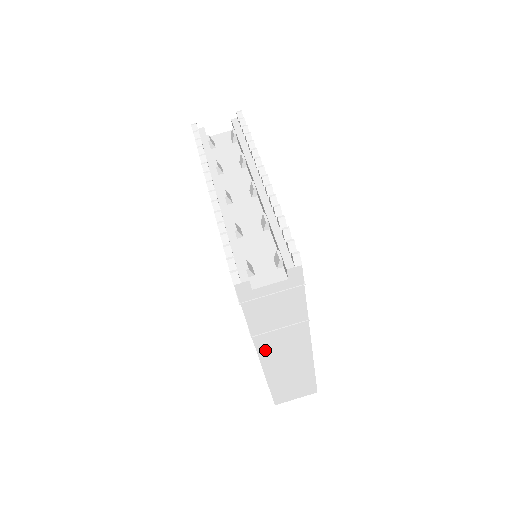
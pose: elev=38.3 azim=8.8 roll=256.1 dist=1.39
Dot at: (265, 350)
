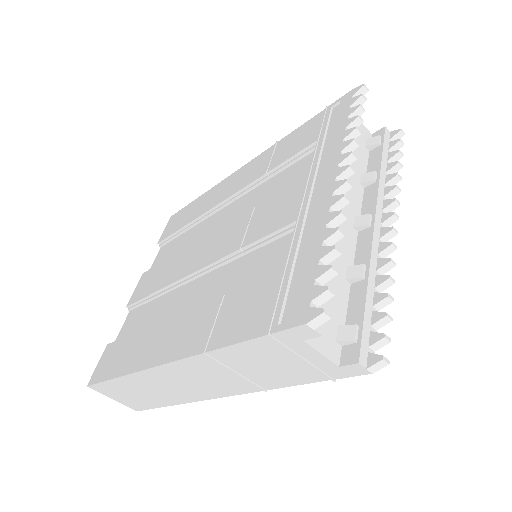
Dot at: (185, 366)
